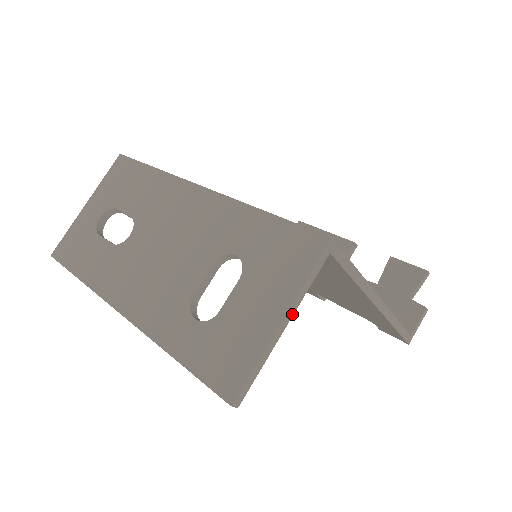
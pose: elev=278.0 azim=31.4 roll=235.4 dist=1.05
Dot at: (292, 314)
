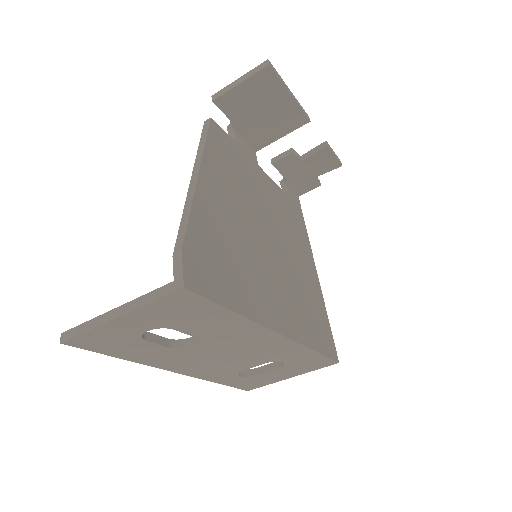
Dot at: occluded
